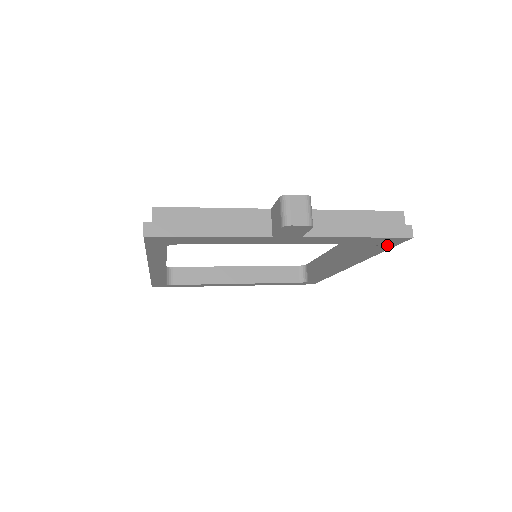
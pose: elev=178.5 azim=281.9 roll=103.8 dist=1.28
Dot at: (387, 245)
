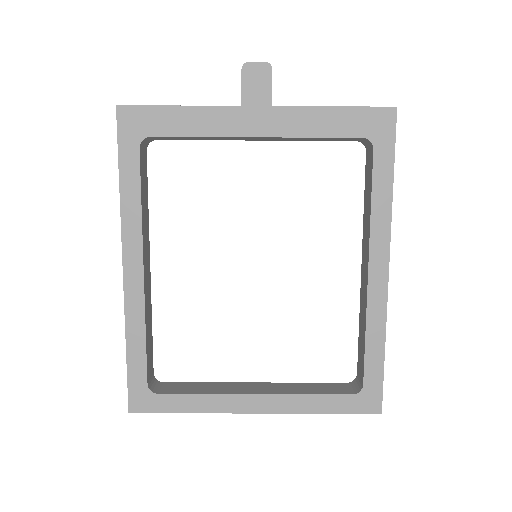
Dot at: (383, 143)
